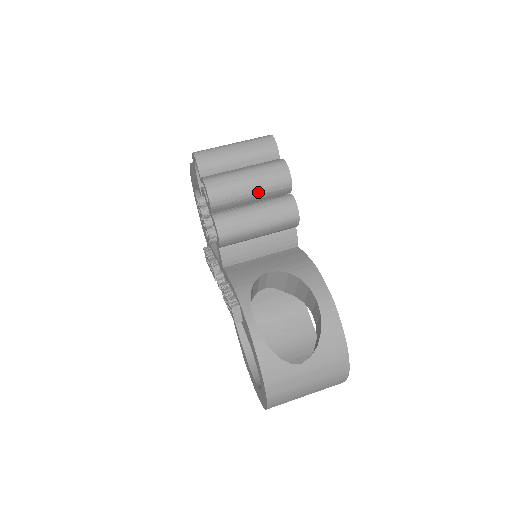
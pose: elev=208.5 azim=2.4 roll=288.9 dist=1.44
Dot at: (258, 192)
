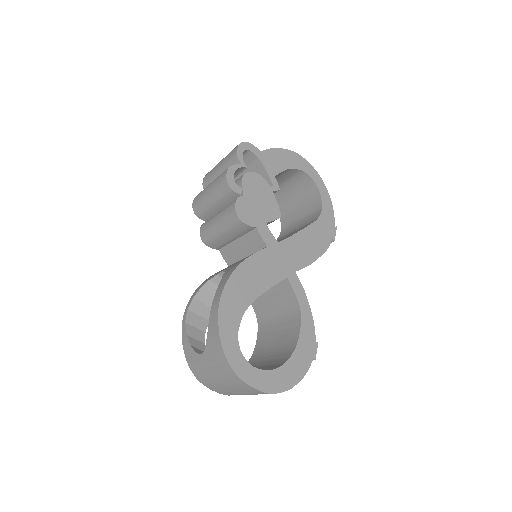
Dot at: (215, 200)
